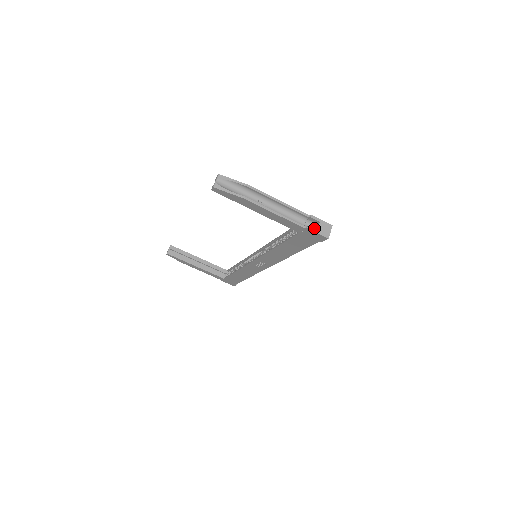
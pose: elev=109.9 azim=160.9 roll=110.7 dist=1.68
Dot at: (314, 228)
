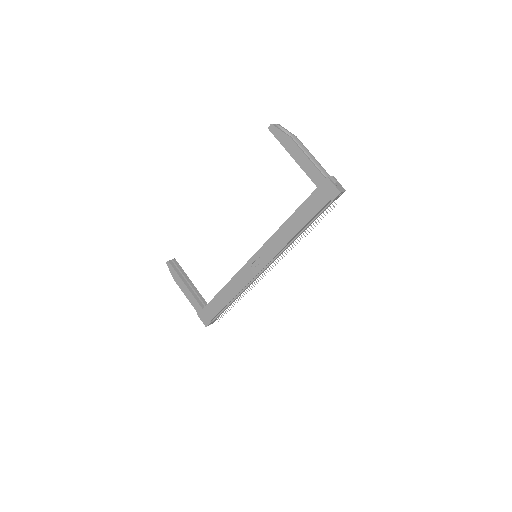
Dot at: (331, 184)
